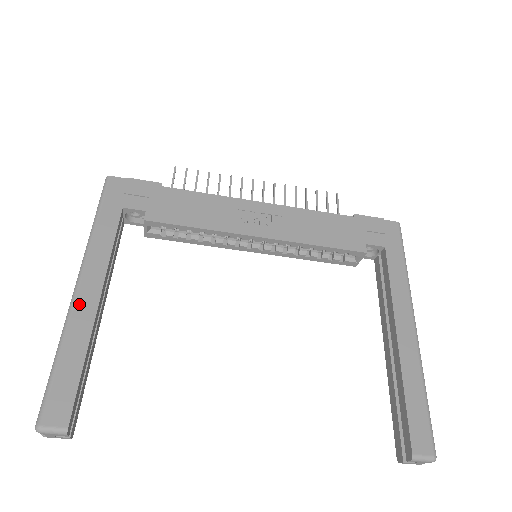
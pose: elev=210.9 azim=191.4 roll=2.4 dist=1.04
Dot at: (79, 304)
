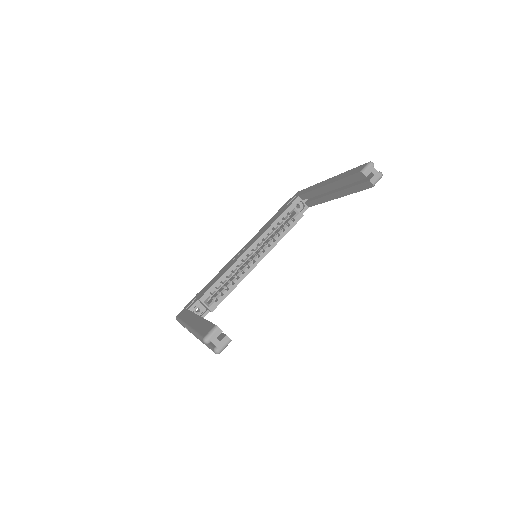
Dot at: (192, 325)
